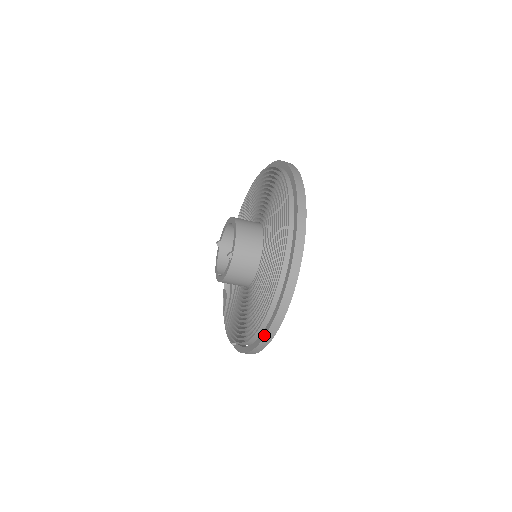
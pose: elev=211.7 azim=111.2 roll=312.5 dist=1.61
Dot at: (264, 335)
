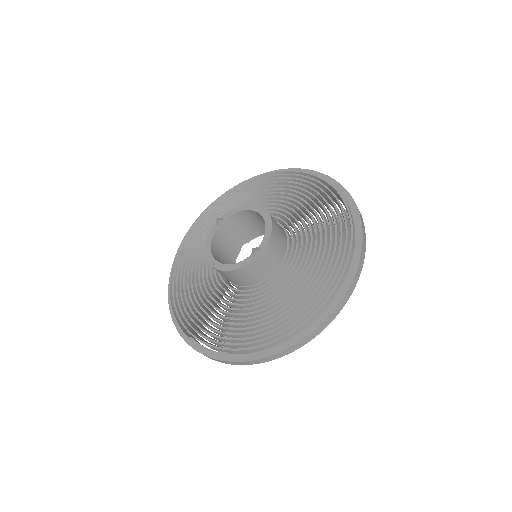
Dot at: (266, 355)
